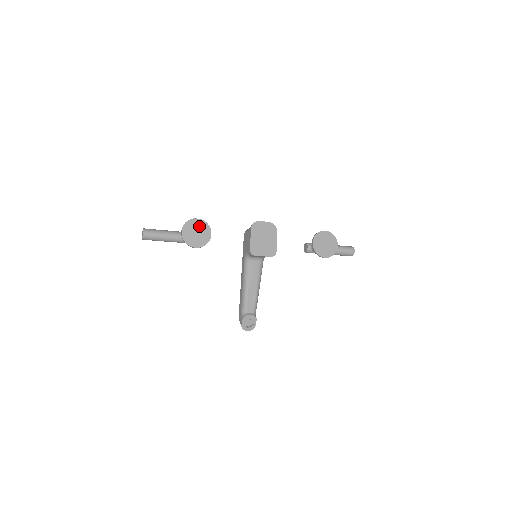
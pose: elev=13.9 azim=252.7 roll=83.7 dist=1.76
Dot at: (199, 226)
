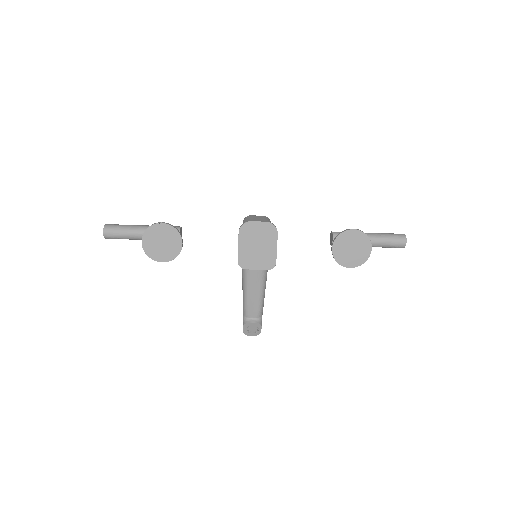
Dot at: (165, 233)
